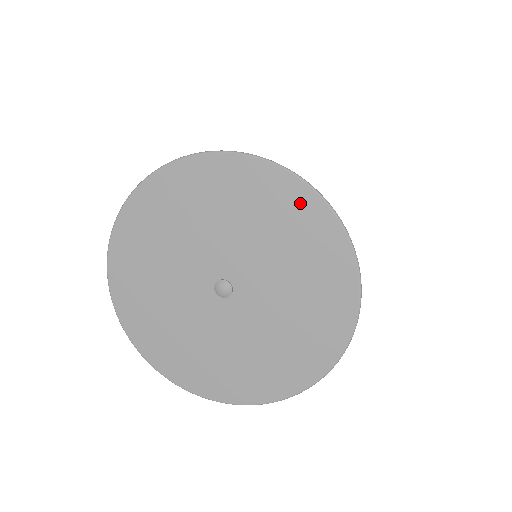
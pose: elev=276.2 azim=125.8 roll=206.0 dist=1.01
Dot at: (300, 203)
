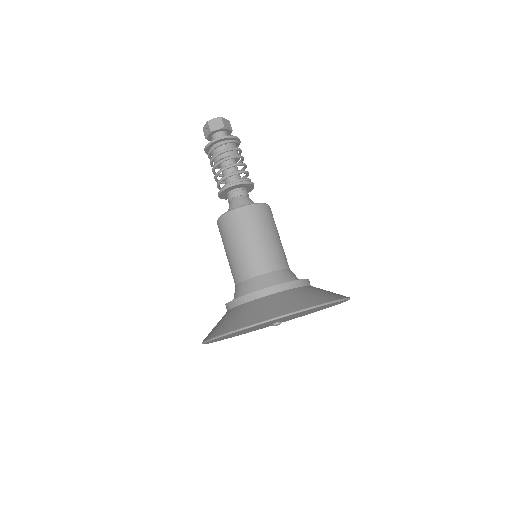
Dot at: occluded
